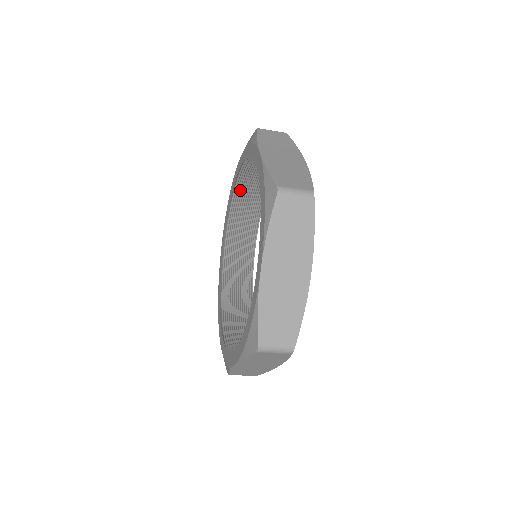
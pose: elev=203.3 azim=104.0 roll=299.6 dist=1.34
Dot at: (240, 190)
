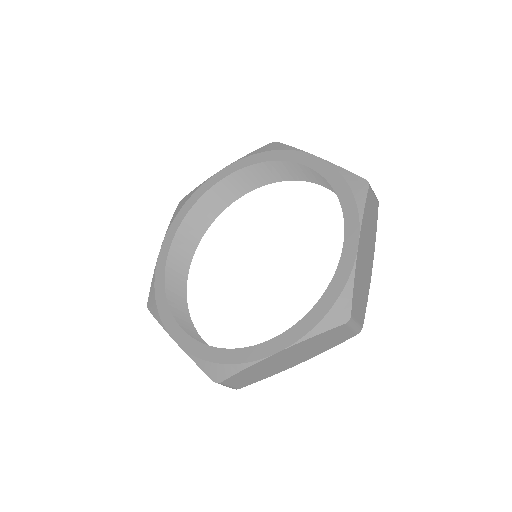
Dot at: (206, 197)
